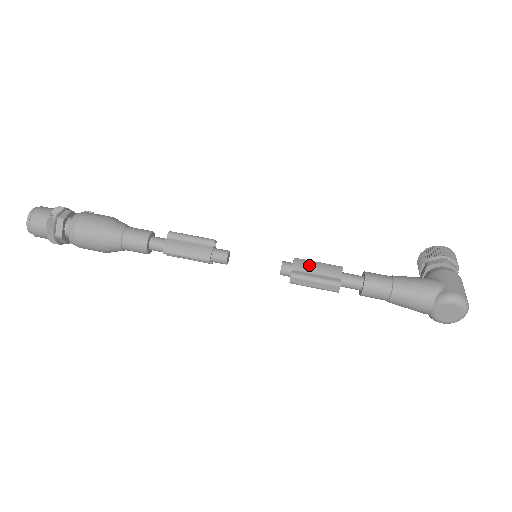
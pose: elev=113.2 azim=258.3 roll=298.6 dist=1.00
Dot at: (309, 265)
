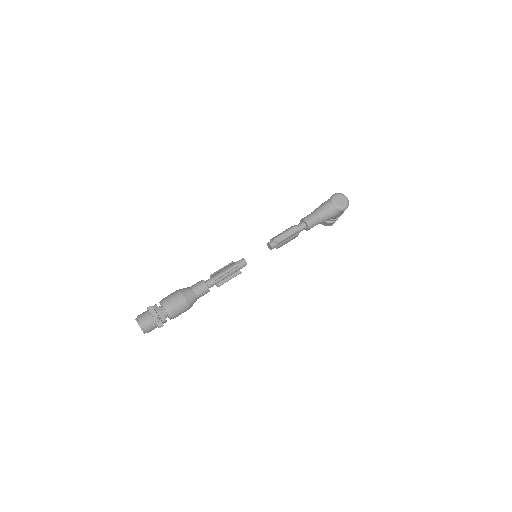
Dot at: occluded
